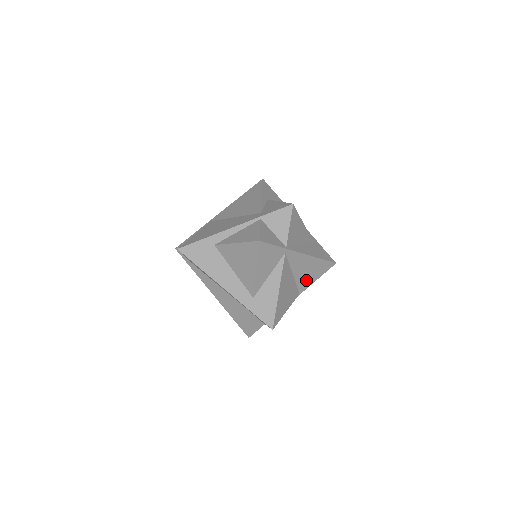
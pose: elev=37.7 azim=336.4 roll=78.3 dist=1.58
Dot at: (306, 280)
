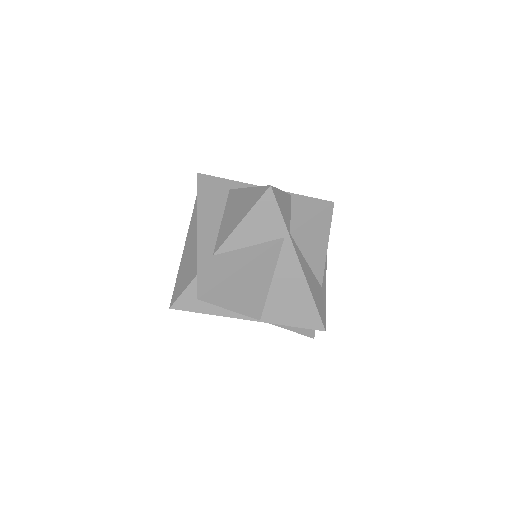
Dot at: (280, 310)
